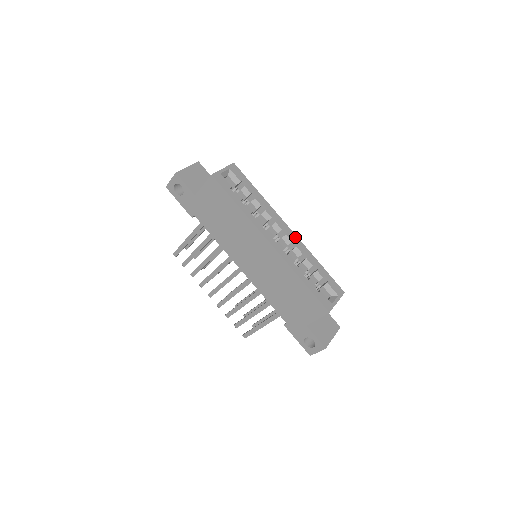
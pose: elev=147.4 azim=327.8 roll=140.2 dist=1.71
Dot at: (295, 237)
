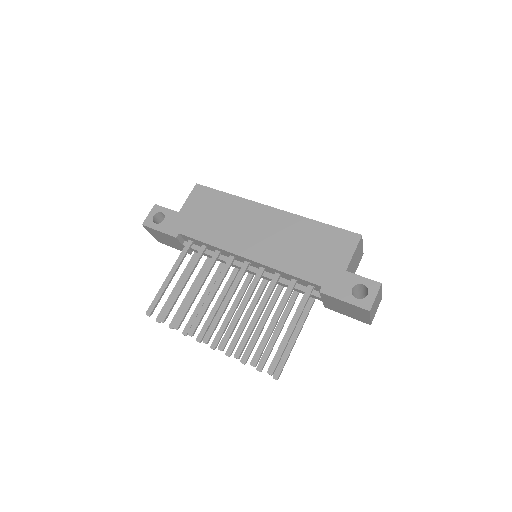
Dot at: occluded
